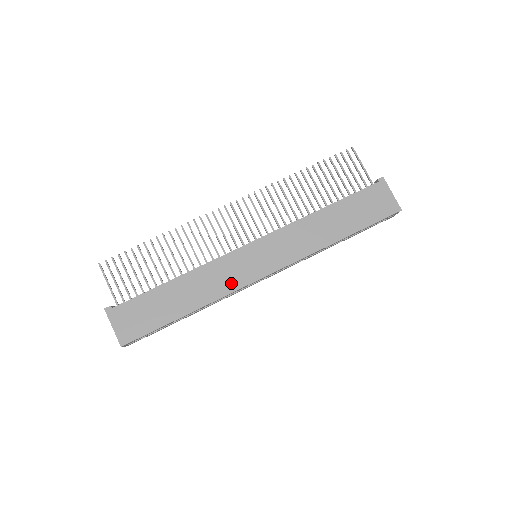
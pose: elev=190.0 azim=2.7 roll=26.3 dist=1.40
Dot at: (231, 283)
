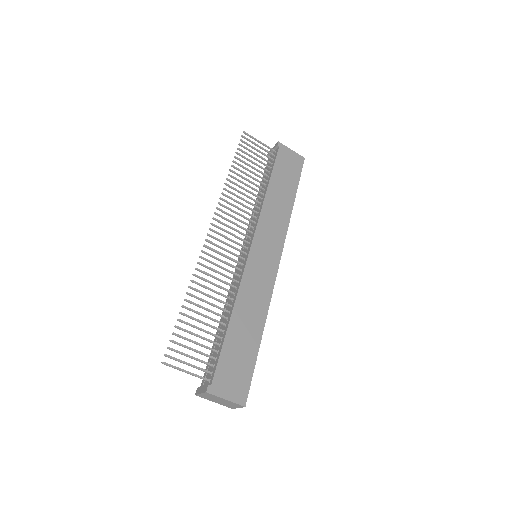
Dot at: (266, 287)
